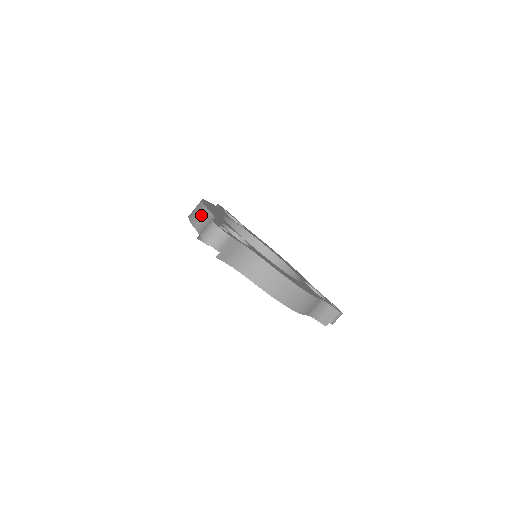
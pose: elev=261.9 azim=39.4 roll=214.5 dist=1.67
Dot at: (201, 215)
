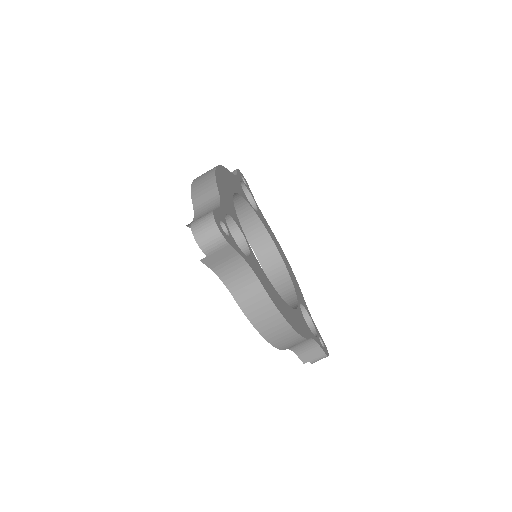
Dot at: (206, 190)
